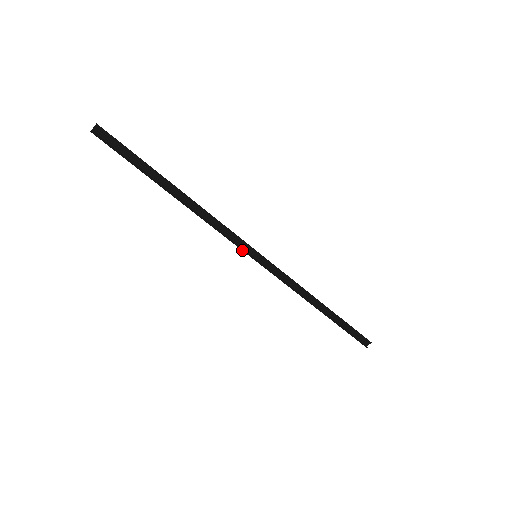
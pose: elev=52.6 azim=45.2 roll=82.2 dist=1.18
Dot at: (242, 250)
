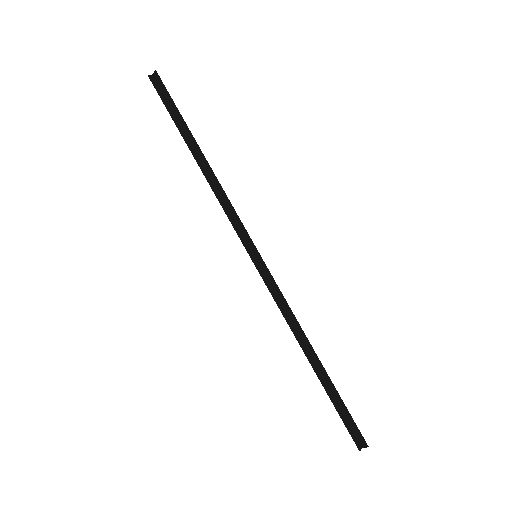
Dot at: (241, 241)
